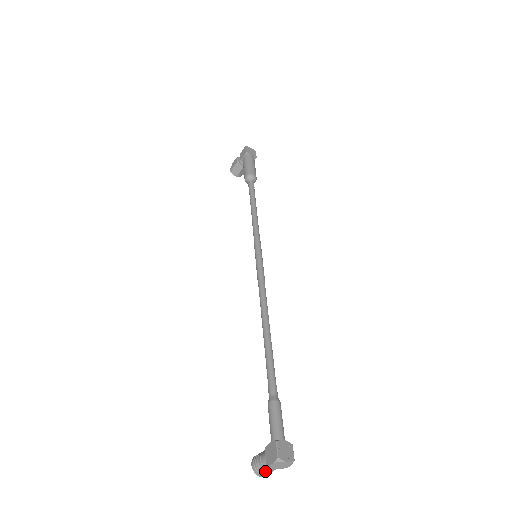
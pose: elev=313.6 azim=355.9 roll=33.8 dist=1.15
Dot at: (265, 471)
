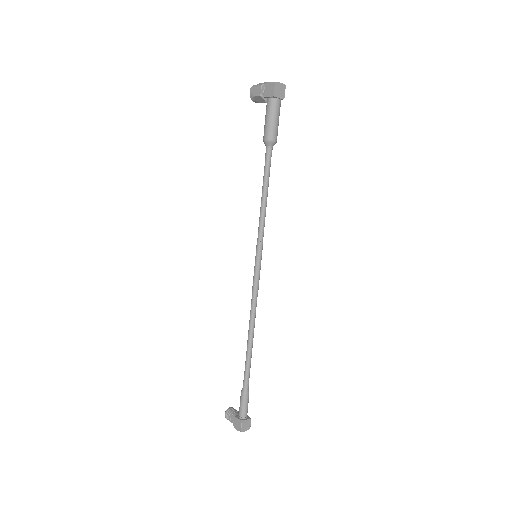
Dot at: occluded
